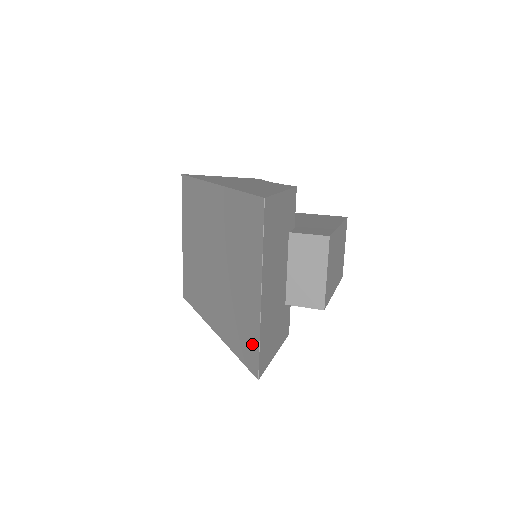
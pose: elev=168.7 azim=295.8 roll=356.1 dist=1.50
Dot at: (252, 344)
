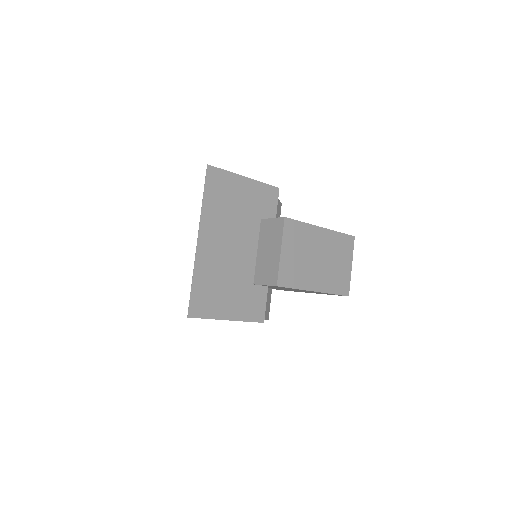
Dot at: occluded
